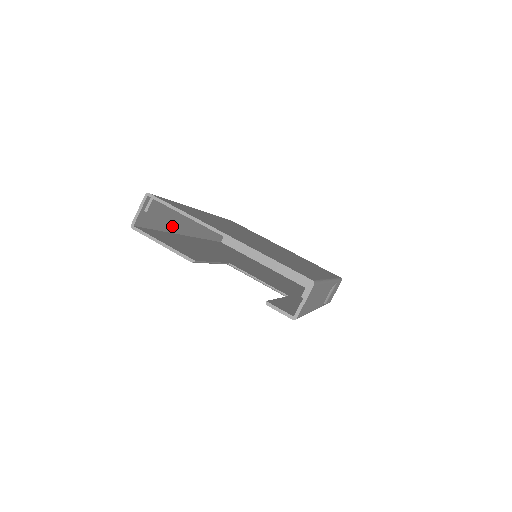
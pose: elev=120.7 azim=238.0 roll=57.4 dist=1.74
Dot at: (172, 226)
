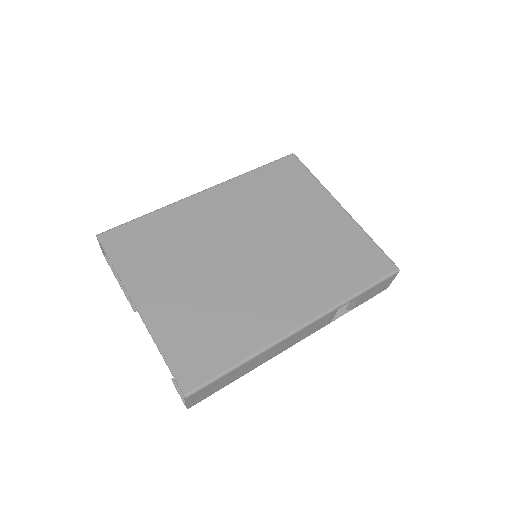
Dot at: occluded
